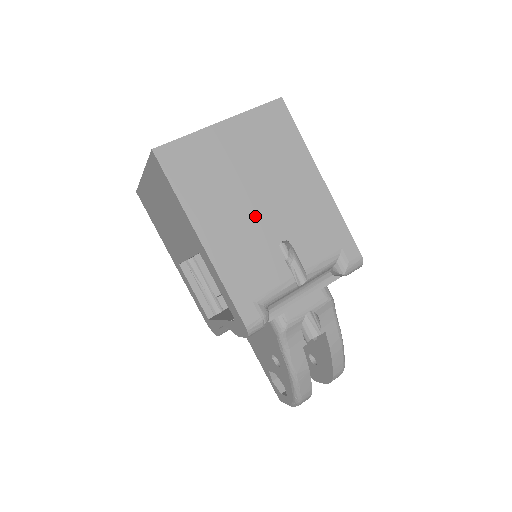
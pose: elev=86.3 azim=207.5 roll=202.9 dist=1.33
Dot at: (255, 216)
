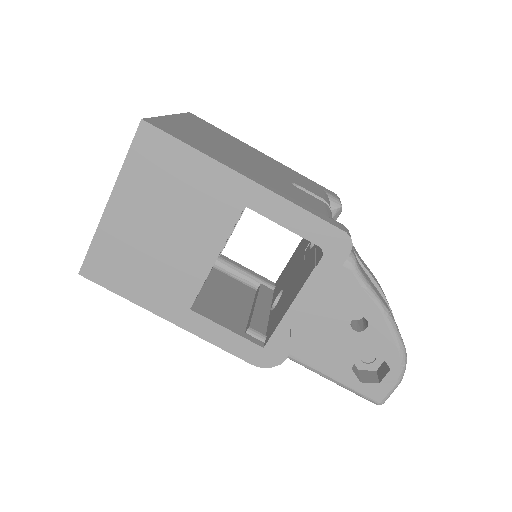
Dot at: (258, 167)
